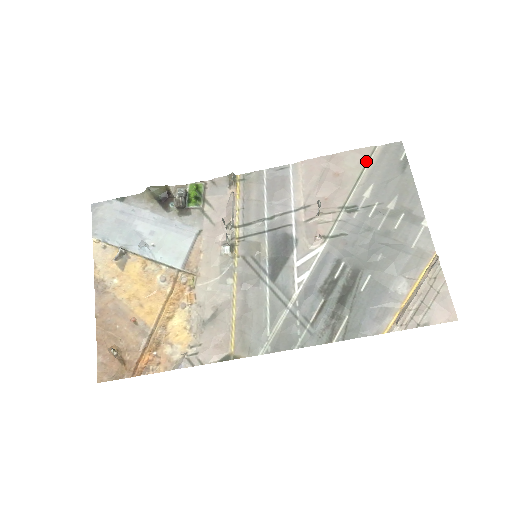
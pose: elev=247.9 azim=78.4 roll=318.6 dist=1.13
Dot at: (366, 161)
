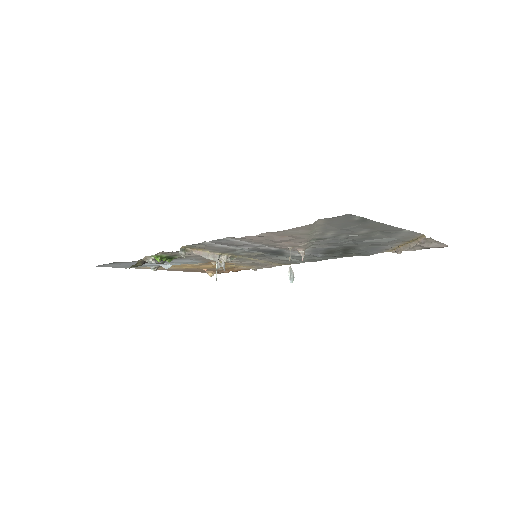
Dot at: (311, 229)
